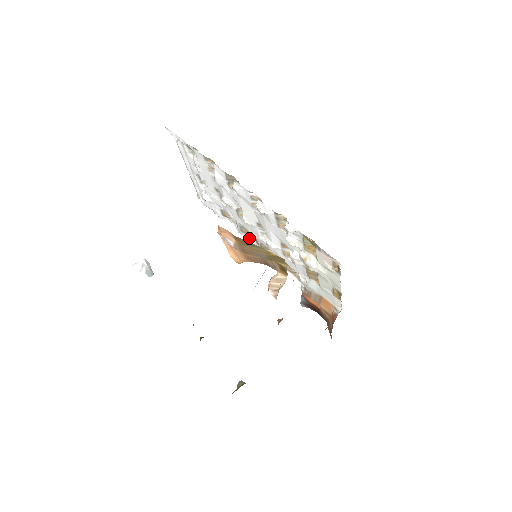
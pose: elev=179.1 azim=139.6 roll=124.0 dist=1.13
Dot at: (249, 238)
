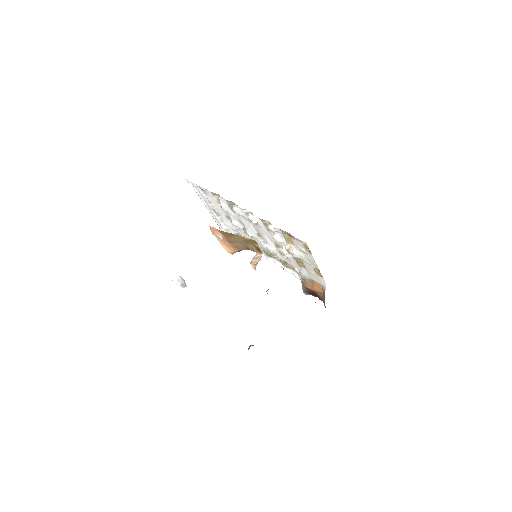
Dot at: occluded
